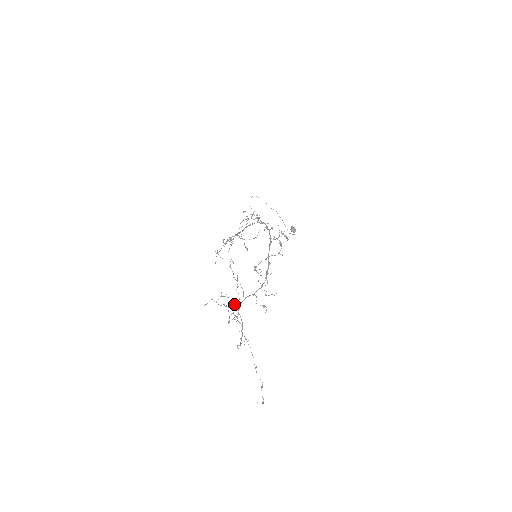
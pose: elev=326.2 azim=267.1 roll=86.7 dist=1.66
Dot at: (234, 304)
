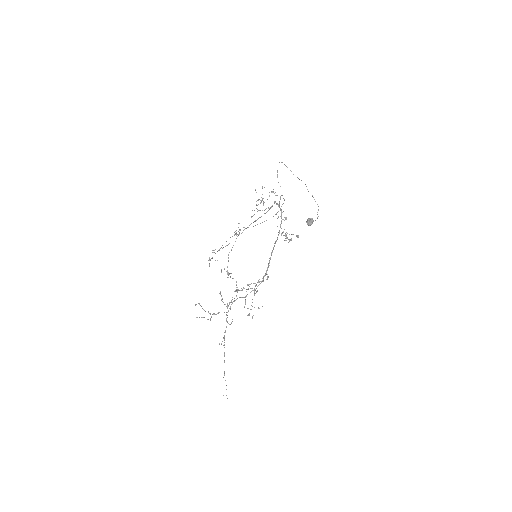
Dot at: (217, 313)
